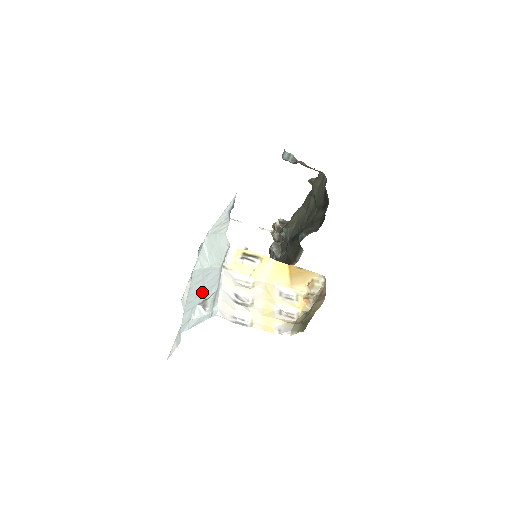
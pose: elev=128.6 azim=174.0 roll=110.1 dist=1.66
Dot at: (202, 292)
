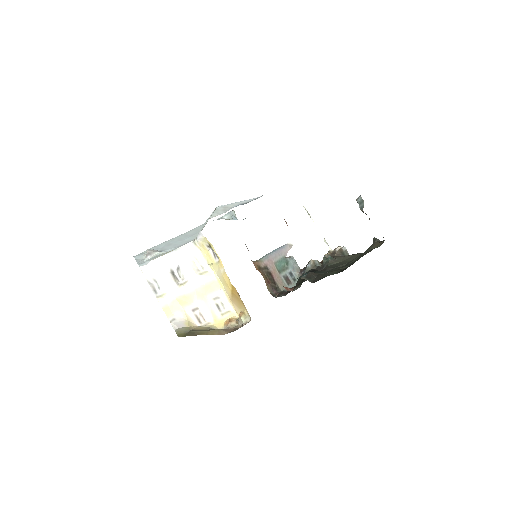
Dot at: (172, 244)
